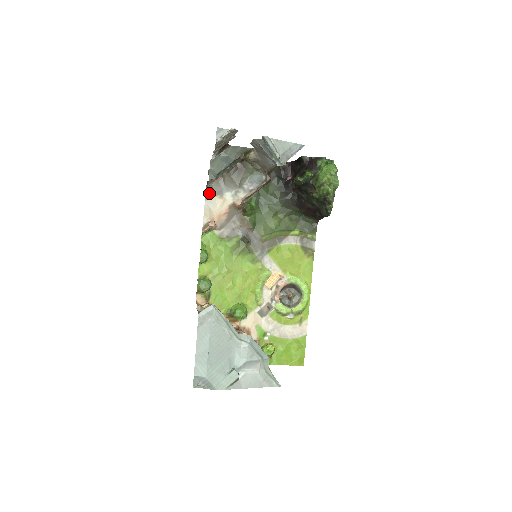
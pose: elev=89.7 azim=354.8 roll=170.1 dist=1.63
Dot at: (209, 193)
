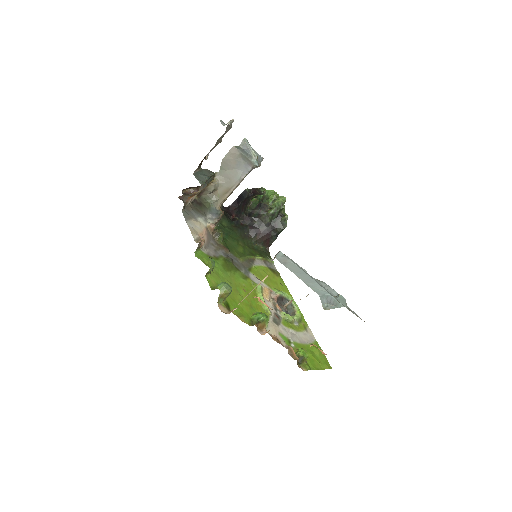
Dot at: (186, 216)
